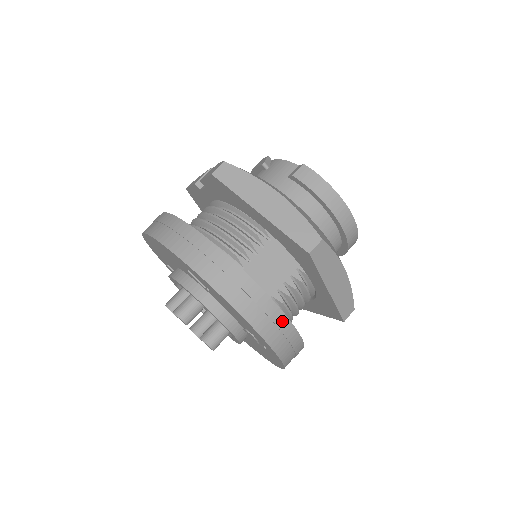
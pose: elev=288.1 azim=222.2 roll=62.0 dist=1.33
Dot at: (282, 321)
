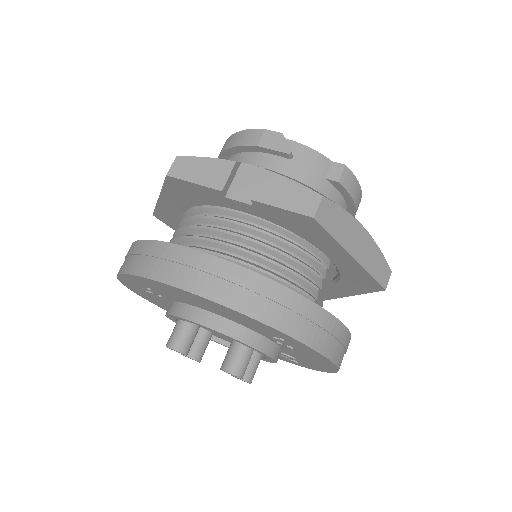
Dot at: occluded
